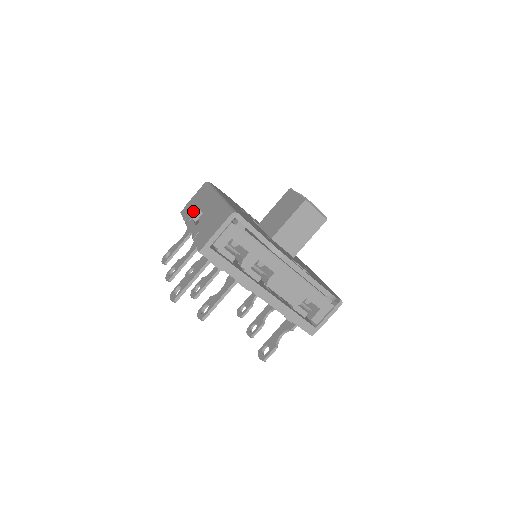
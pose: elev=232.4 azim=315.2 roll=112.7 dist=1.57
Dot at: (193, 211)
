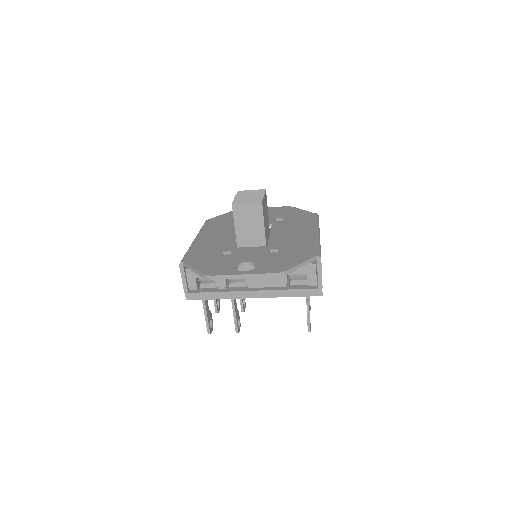
Dot at: occluded
